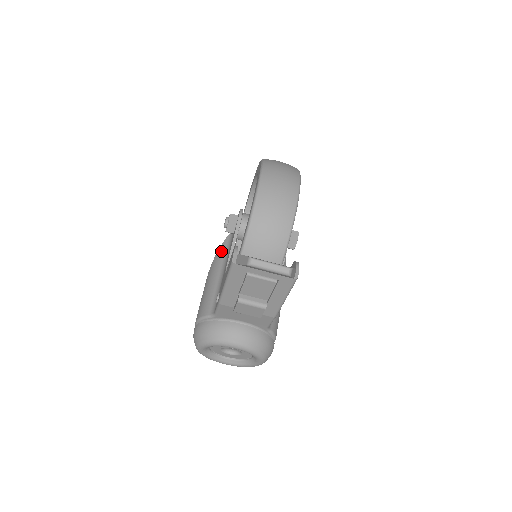
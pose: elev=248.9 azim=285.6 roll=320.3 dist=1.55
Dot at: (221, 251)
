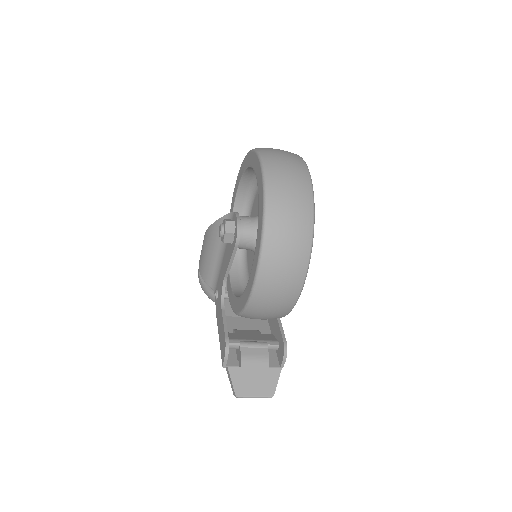
Dot at: (218, 229)
